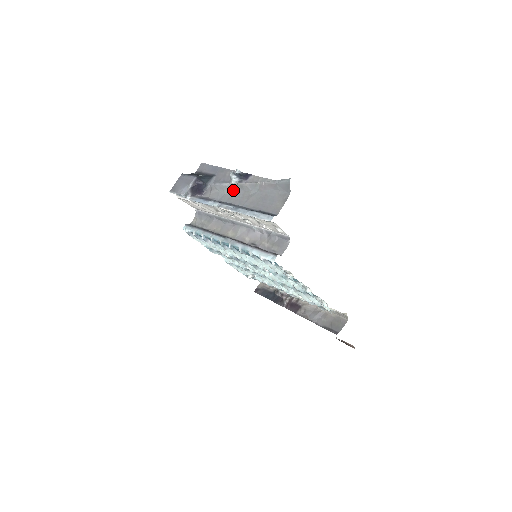
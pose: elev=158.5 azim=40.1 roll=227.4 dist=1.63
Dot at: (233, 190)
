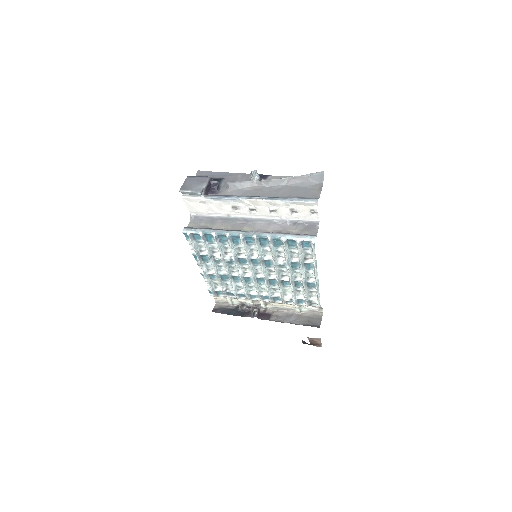
Dot at: (256, 187)
